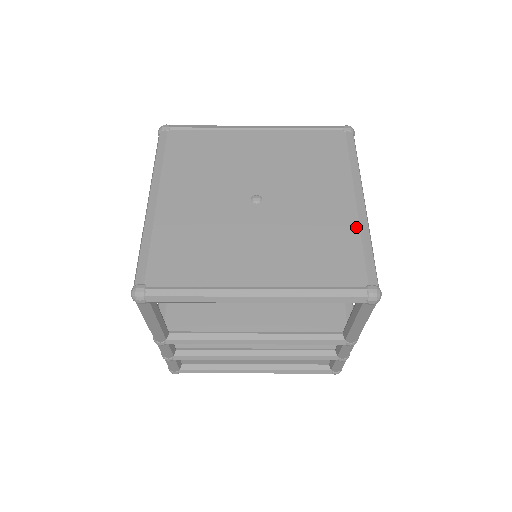
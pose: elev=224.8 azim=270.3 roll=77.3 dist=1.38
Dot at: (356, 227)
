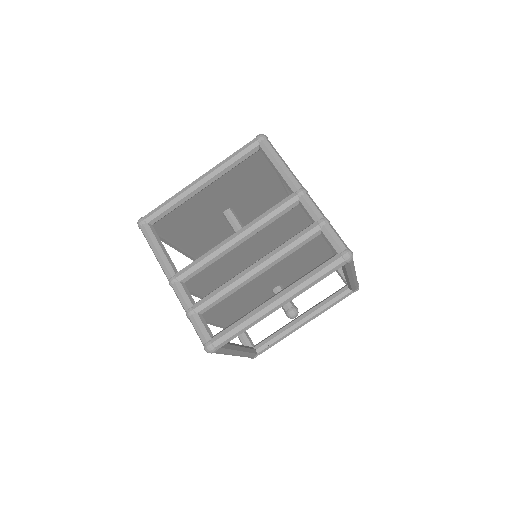
Dot at: occluded
